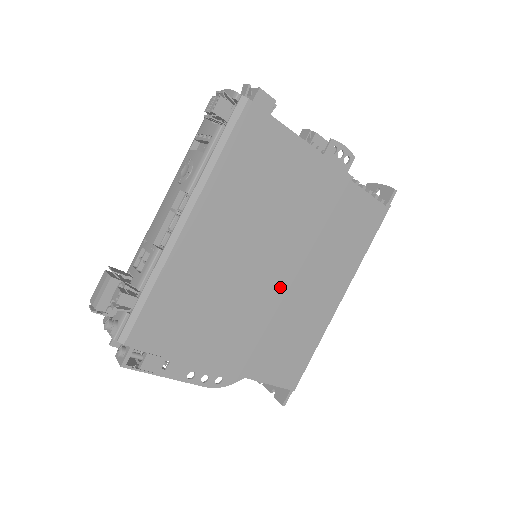
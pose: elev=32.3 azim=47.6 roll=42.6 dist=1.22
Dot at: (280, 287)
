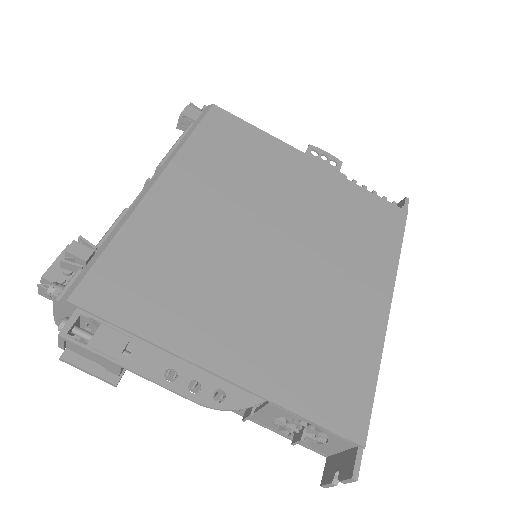
Dot at: (290, 271)
